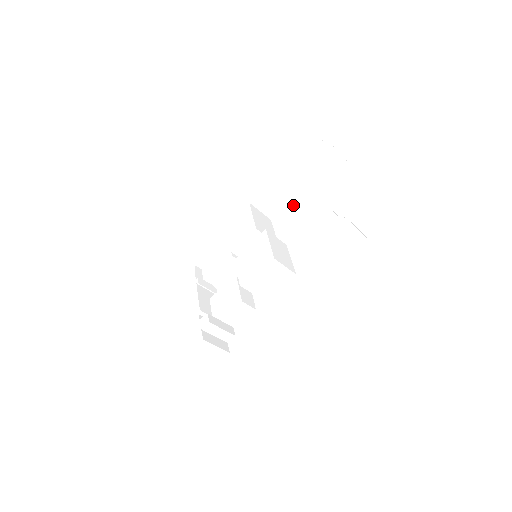
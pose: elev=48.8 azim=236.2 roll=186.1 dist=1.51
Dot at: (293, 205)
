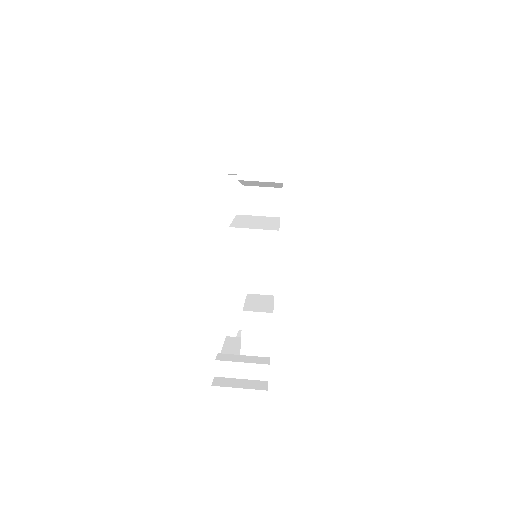
Dot at: occluded
